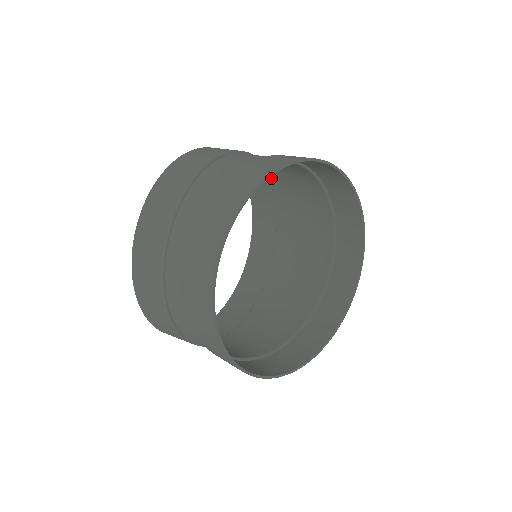
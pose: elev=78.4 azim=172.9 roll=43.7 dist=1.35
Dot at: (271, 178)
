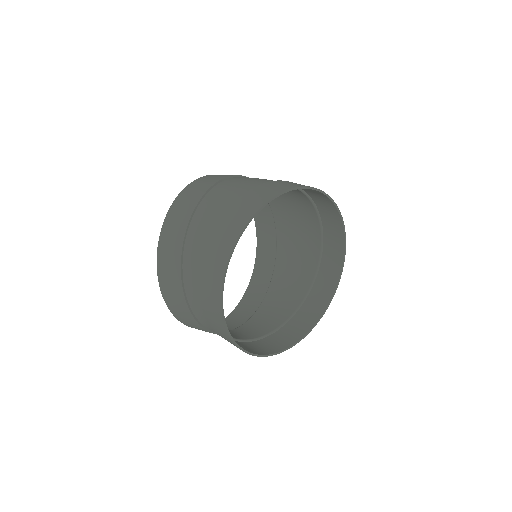
Dot at: occluded
